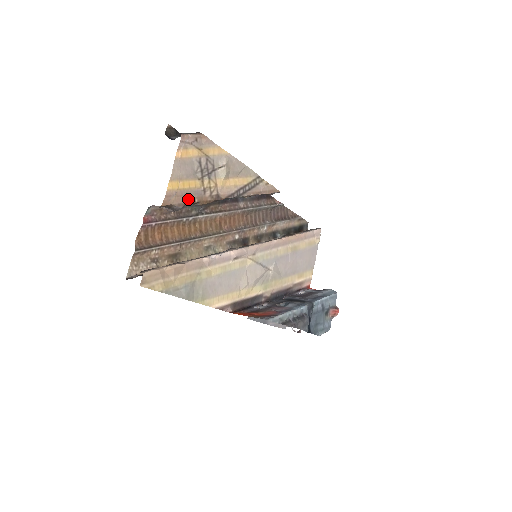
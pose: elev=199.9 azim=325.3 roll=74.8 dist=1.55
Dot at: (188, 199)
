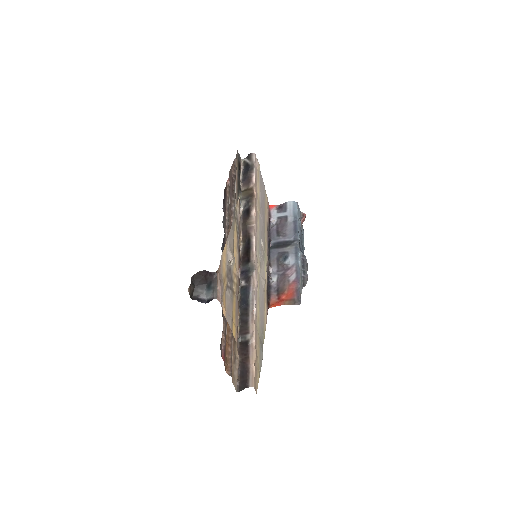
Dot at: occluded
